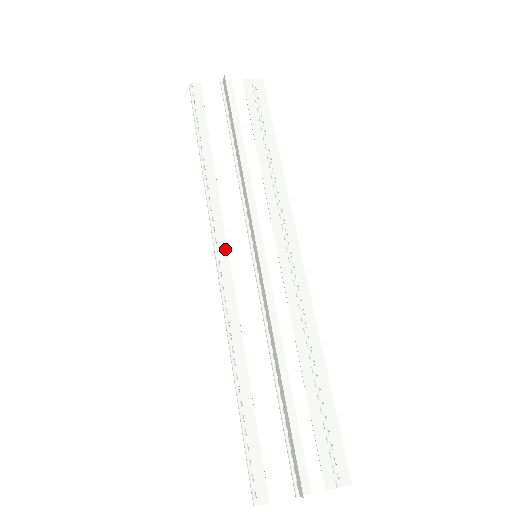
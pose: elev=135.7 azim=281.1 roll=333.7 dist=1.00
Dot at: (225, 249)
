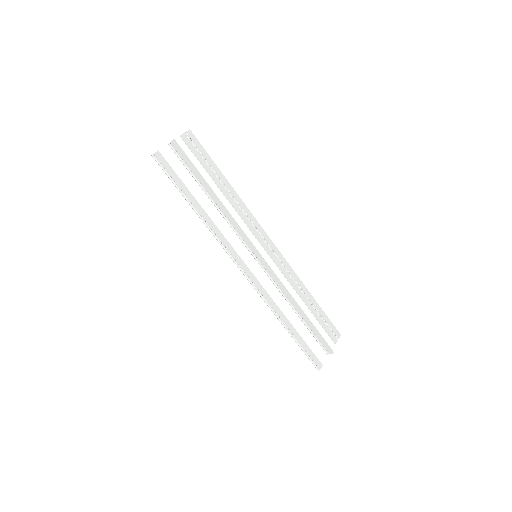
Dot at: (242, 261)
